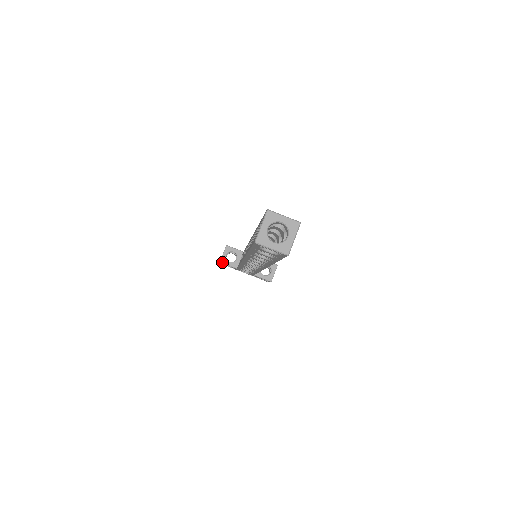
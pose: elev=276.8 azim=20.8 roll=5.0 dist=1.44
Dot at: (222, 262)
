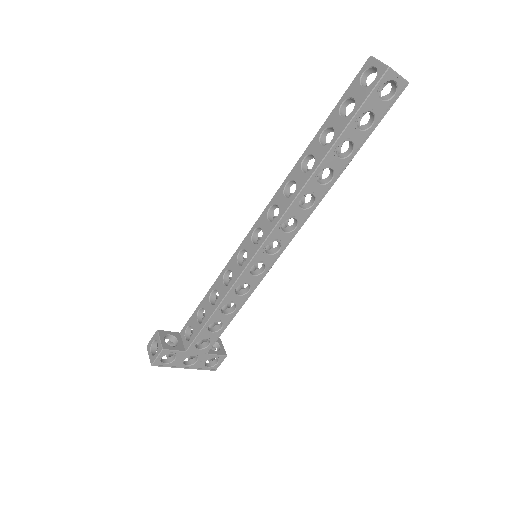
Dot at: (165, 349)
